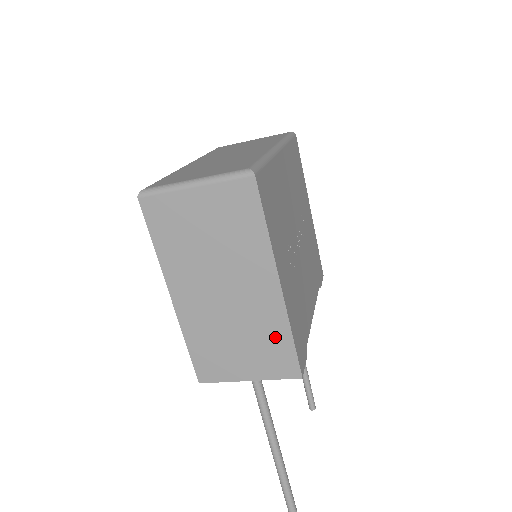
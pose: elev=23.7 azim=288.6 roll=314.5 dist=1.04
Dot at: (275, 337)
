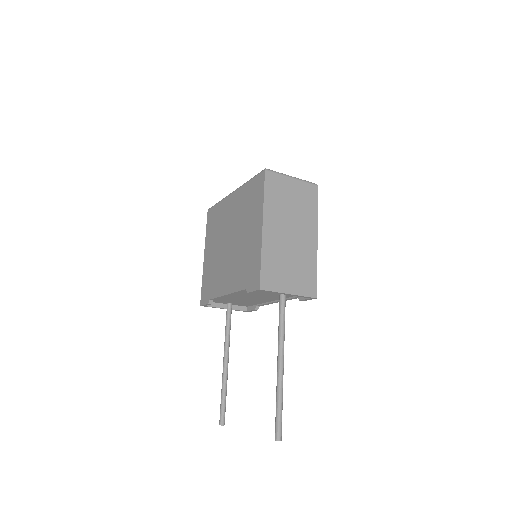
Dot at: (309, 268)
